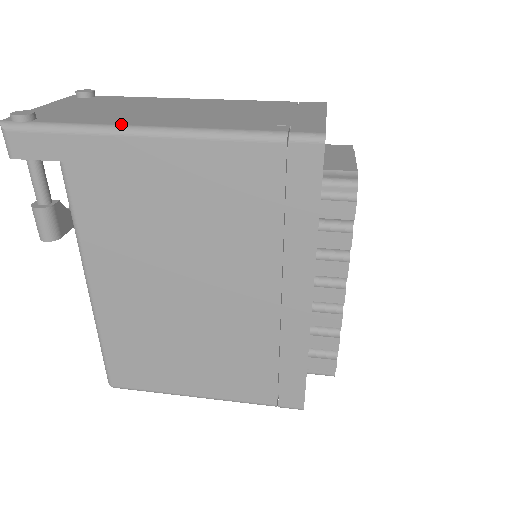
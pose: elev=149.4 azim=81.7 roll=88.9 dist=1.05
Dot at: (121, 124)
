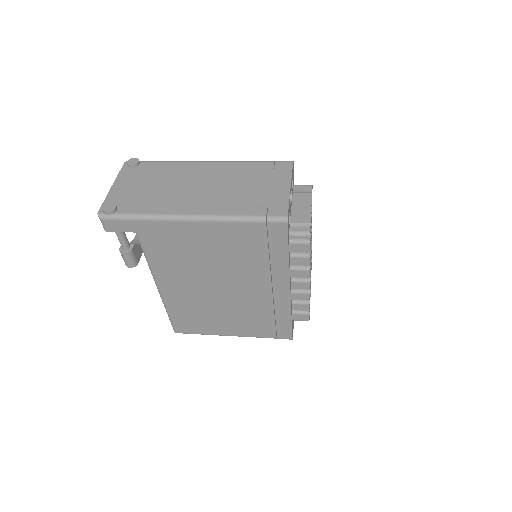
Dot at: (169, 213)
